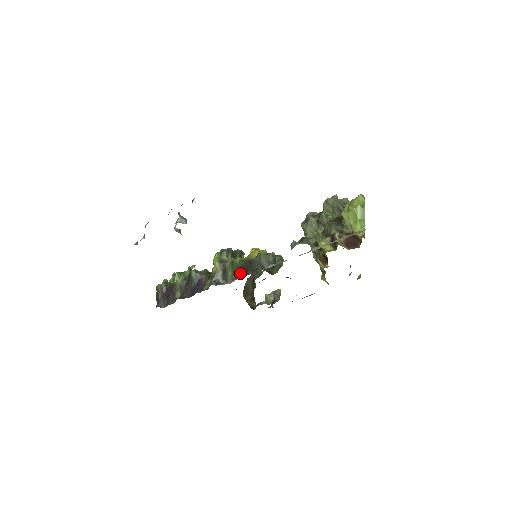
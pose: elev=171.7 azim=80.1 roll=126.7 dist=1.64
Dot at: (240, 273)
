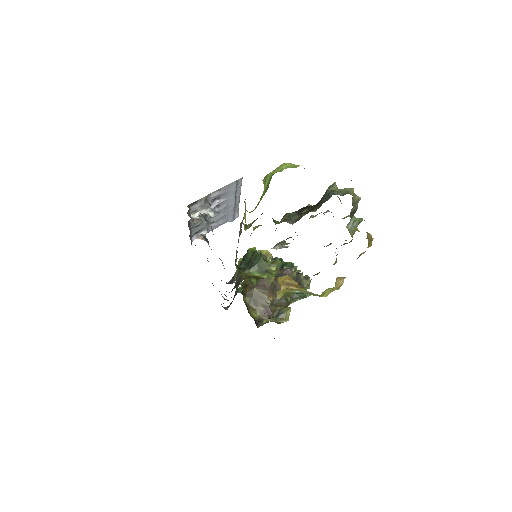
Dot at: occluded
